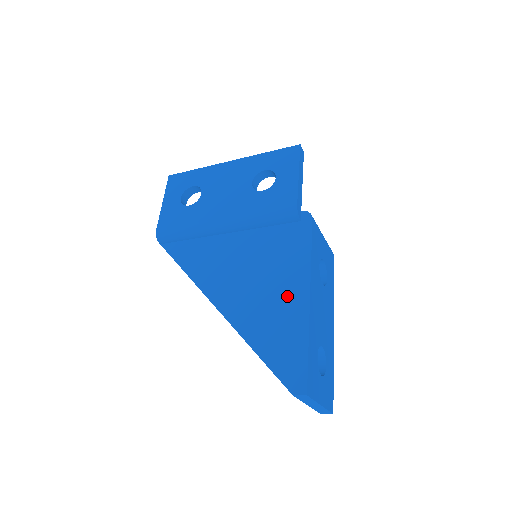
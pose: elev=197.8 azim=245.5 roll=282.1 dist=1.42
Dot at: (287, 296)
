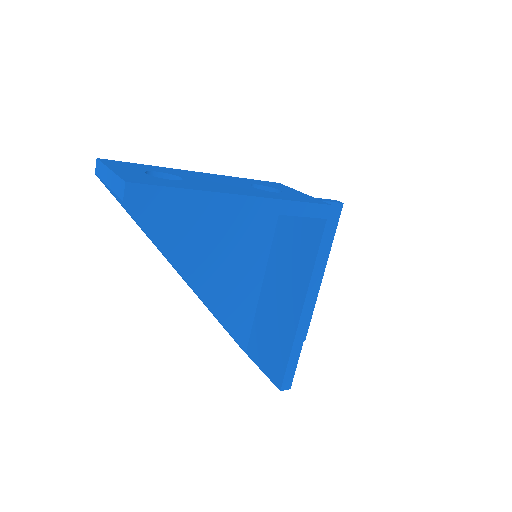
Dot at: occluded
